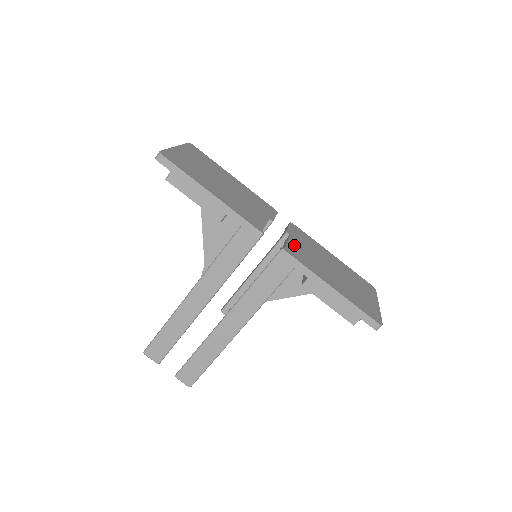
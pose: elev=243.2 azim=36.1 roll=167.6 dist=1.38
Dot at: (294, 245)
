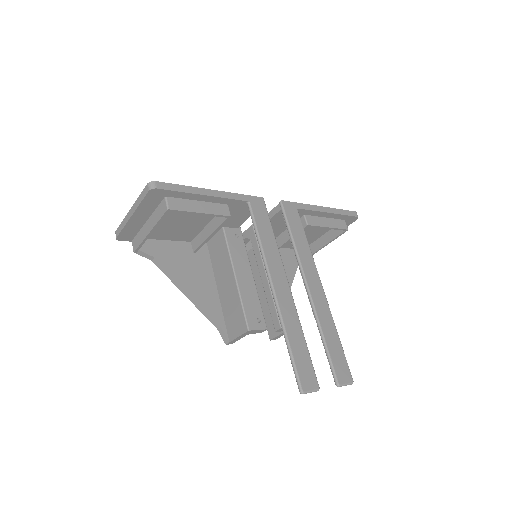
Dot at: occluded
